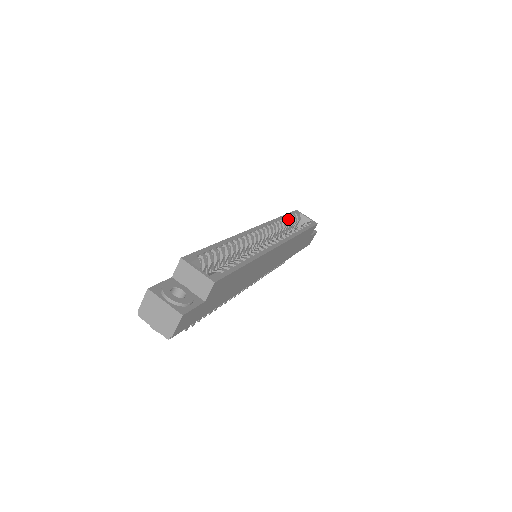
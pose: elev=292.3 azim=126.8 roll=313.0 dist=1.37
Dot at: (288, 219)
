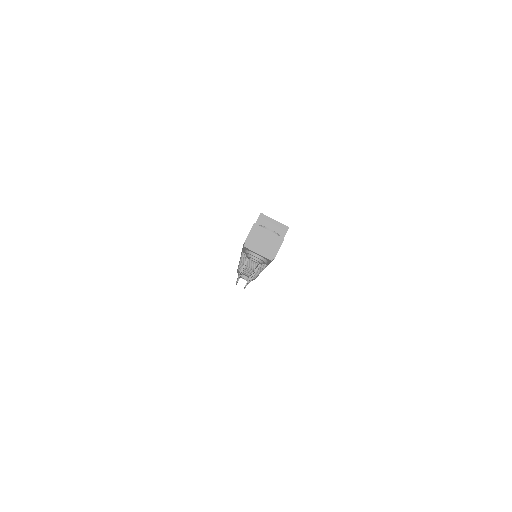
Dot at: occluded
